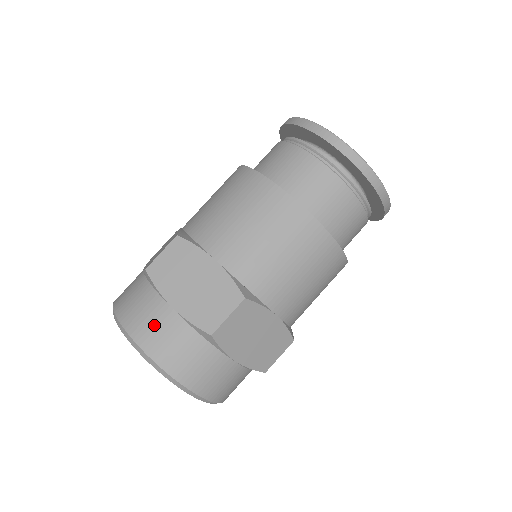
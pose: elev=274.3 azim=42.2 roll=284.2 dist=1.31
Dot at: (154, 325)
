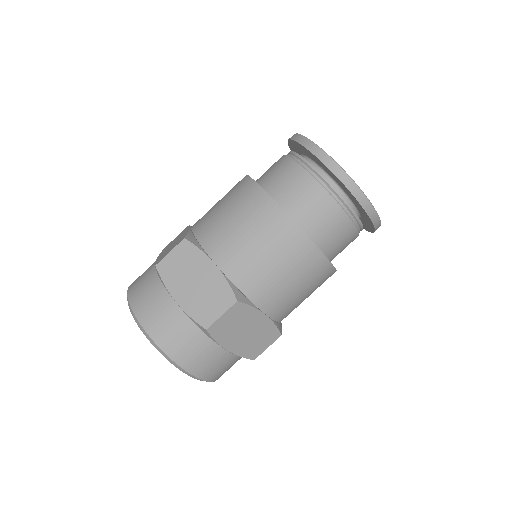
Dot at: (159, 315)
